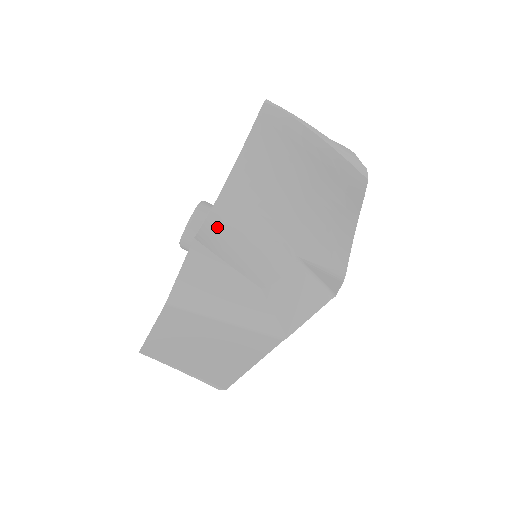
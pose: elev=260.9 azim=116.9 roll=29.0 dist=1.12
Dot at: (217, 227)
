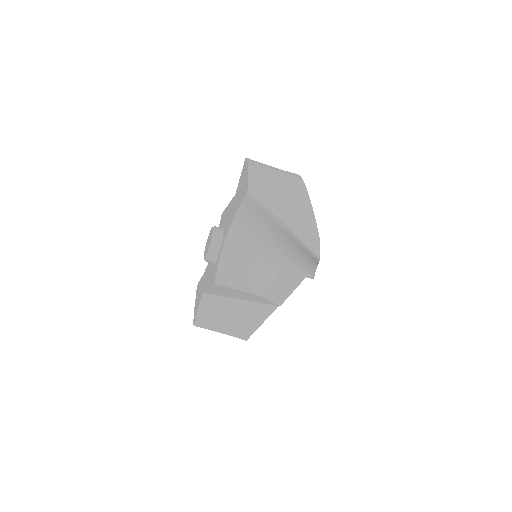
Dot at: (227, 265)
